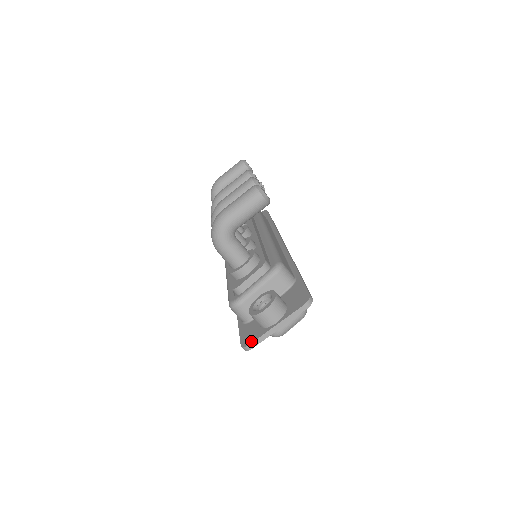
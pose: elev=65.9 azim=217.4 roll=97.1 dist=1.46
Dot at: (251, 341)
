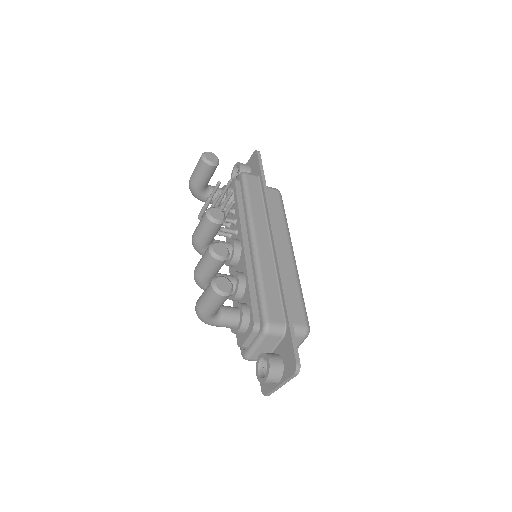
Dot at: (266, 392)
